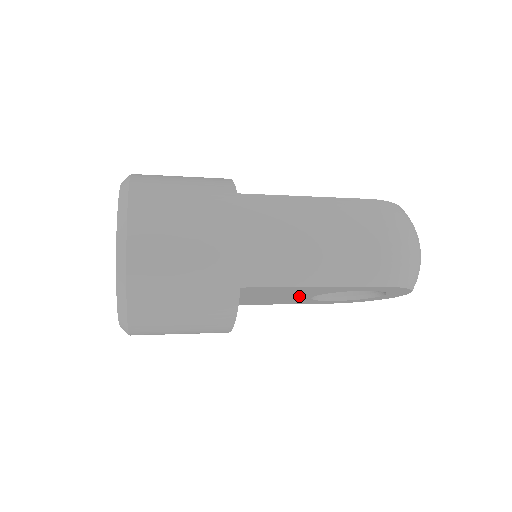
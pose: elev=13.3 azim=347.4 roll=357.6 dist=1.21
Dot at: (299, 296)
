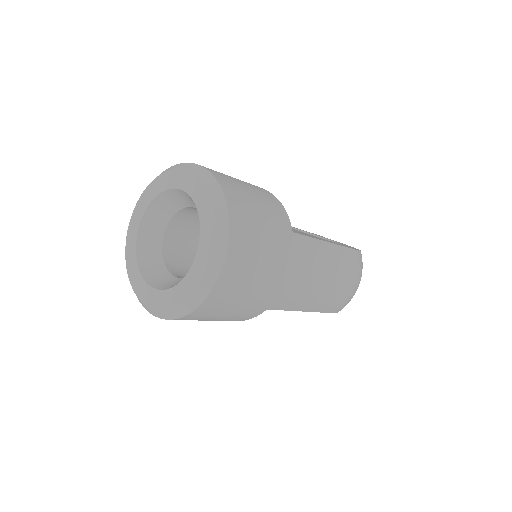
Dot at: occluded
